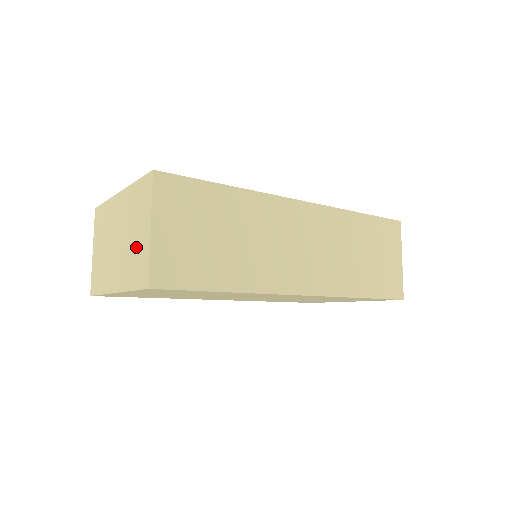
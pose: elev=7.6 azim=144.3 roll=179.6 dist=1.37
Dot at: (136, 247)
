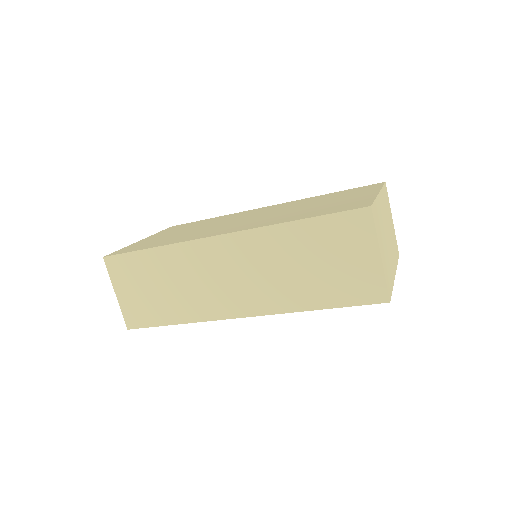
Dot at: occluded
